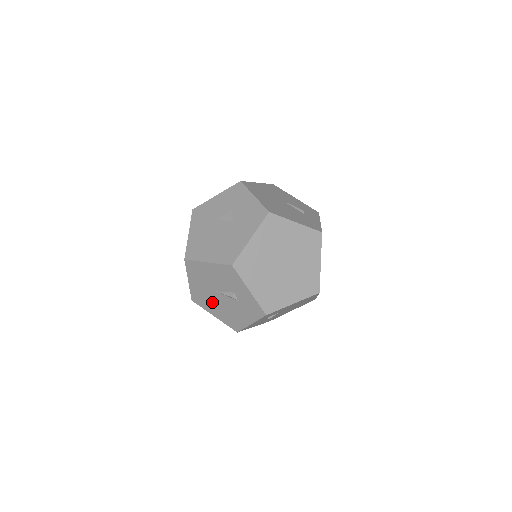
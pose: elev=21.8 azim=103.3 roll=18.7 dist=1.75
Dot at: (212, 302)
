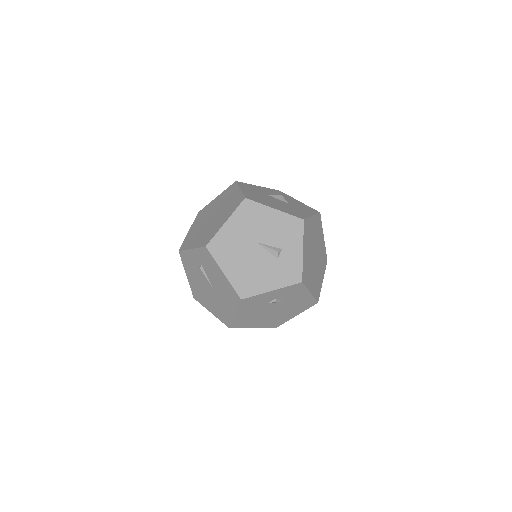
Dot at: (238, 254)
